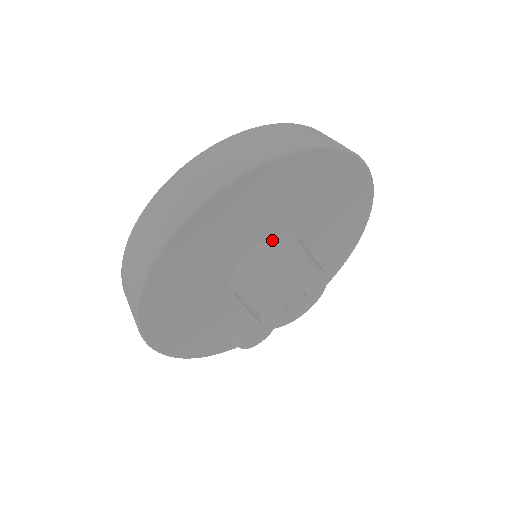
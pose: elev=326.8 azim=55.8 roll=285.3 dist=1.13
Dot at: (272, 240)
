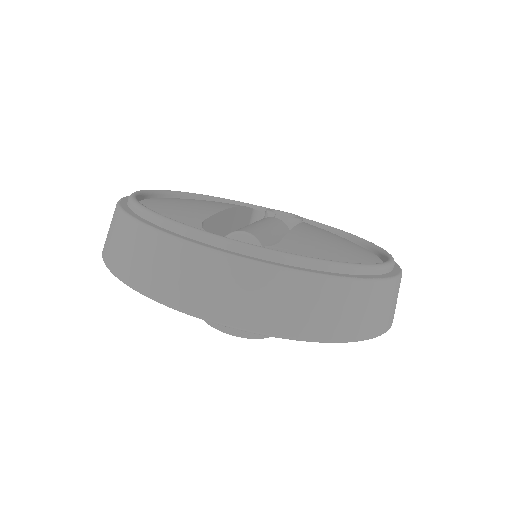
Dot at: occluded
